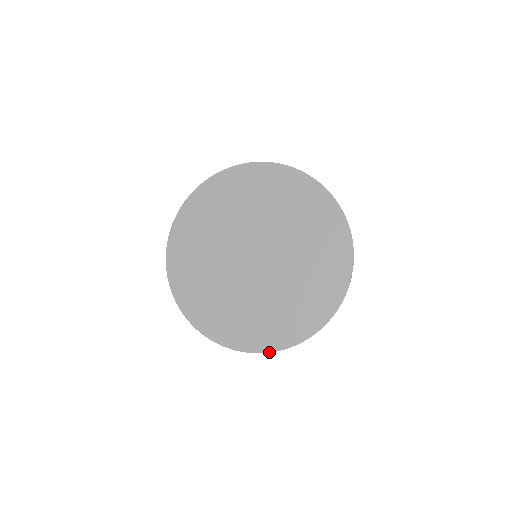
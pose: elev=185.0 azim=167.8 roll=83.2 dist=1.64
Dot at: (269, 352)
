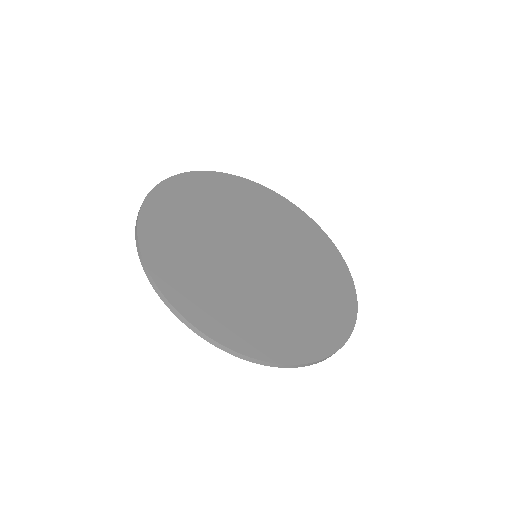
Dot at: (181, 314)
